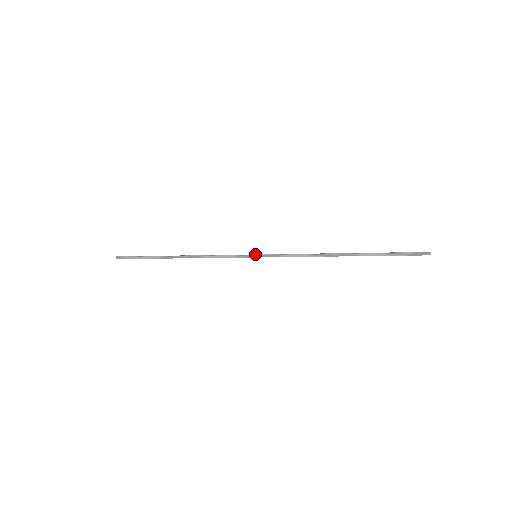
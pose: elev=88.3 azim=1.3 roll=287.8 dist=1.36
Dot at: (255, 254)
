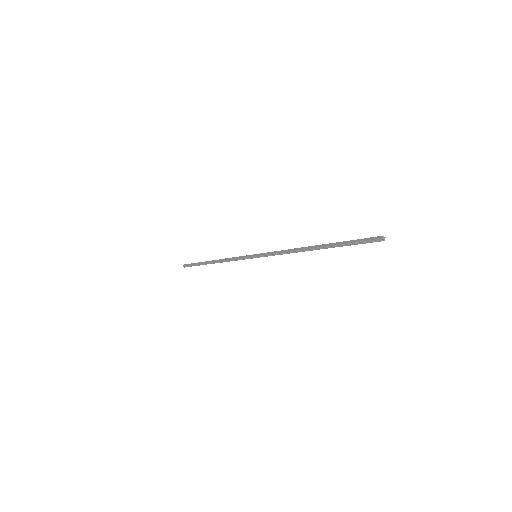
Dot at: (254, 256)
